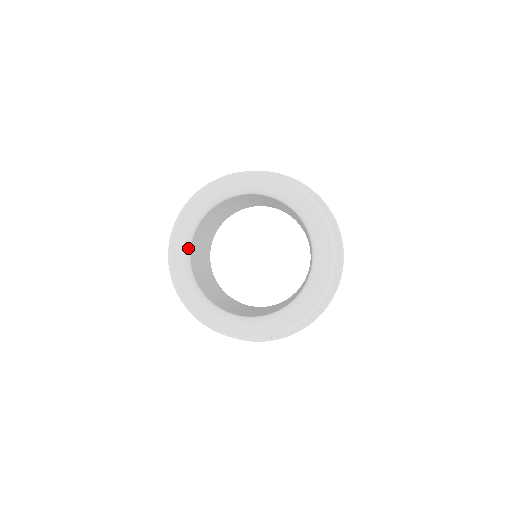
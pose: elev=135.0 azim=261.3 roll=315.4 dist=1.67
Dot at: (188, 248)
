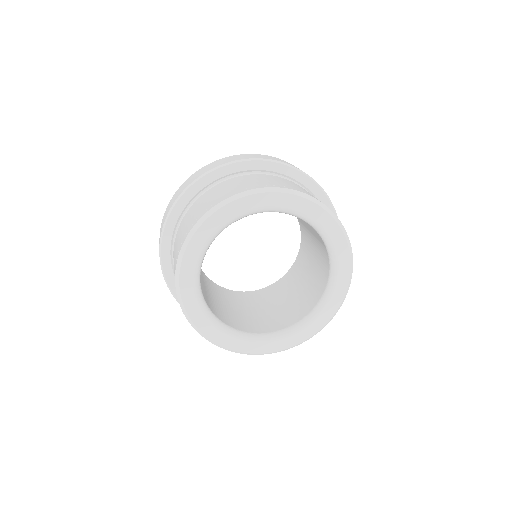
Dot at: (219, 323)
